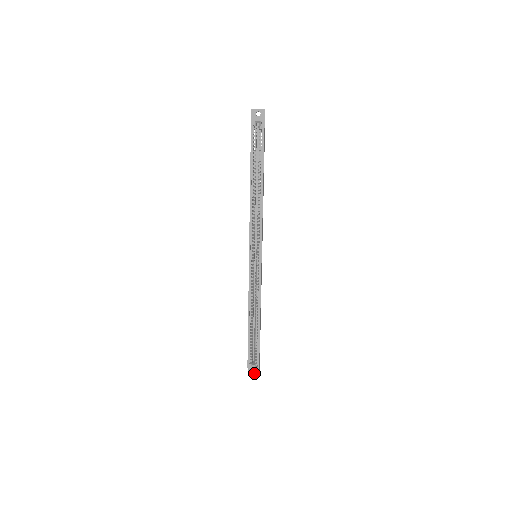
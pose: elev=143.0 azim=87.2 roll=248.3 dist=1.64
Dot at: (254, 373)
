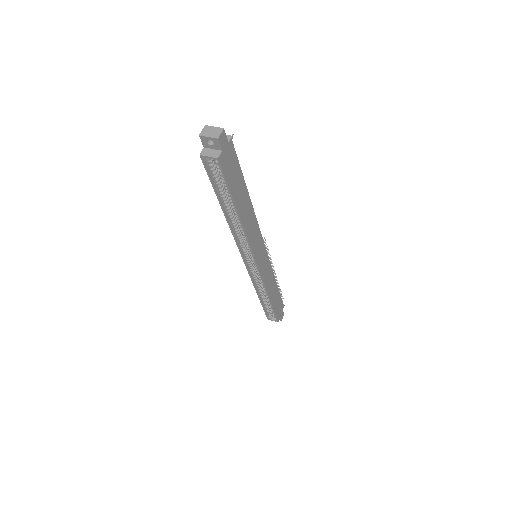
Dot at: occluded
